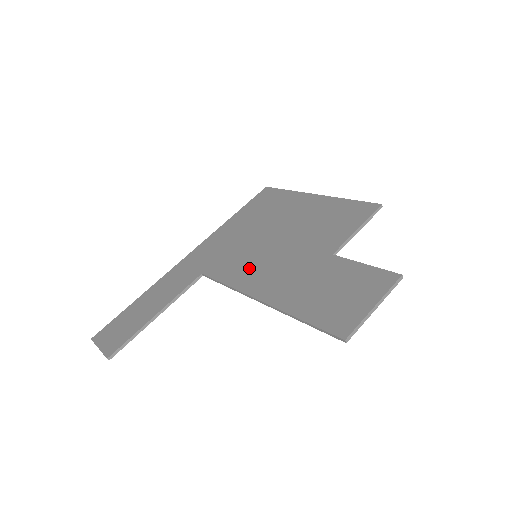
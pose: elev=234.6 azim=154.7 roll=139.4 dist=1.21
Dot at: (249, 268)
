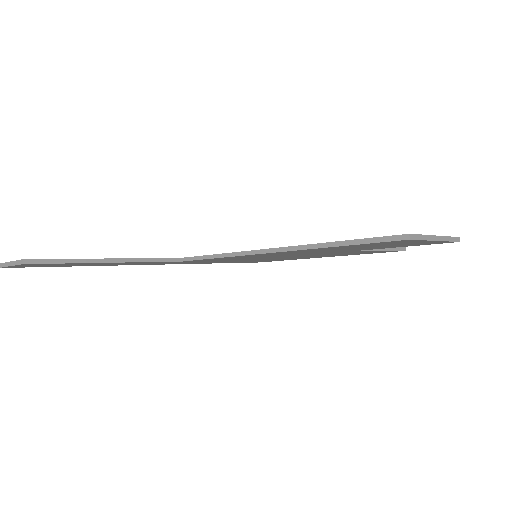
Dot at: occluded
